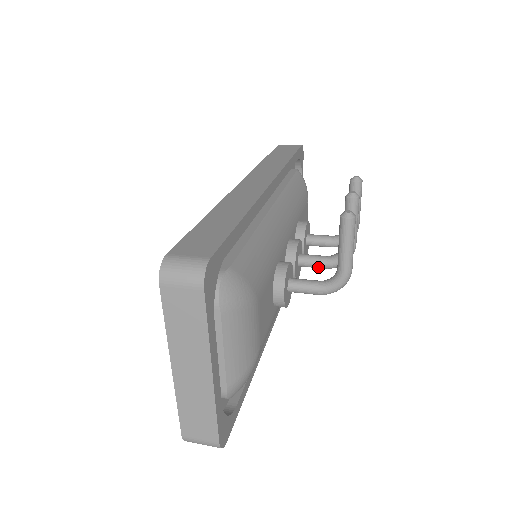
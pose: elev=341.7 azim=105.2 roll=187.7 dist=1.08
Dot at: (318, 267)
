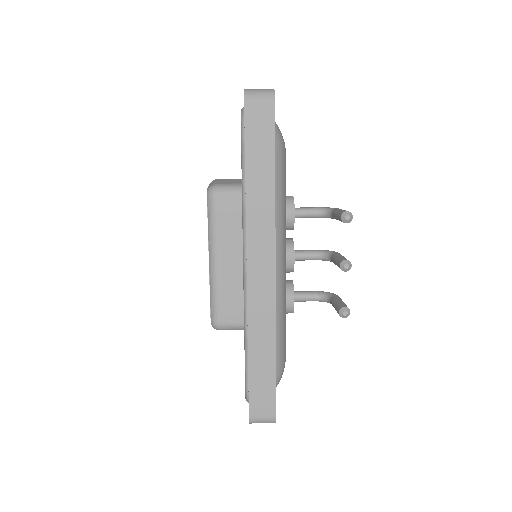
Dot at: (309, 259)
